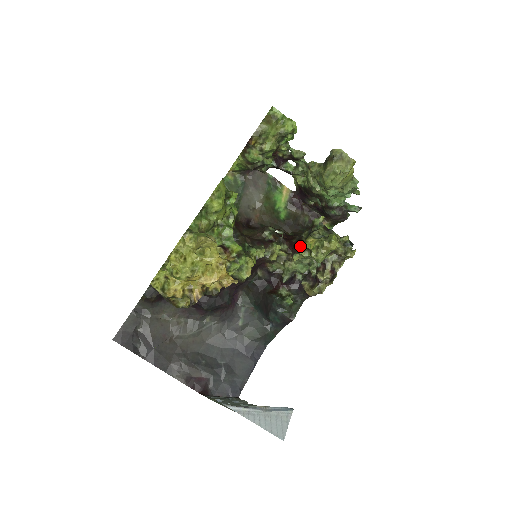
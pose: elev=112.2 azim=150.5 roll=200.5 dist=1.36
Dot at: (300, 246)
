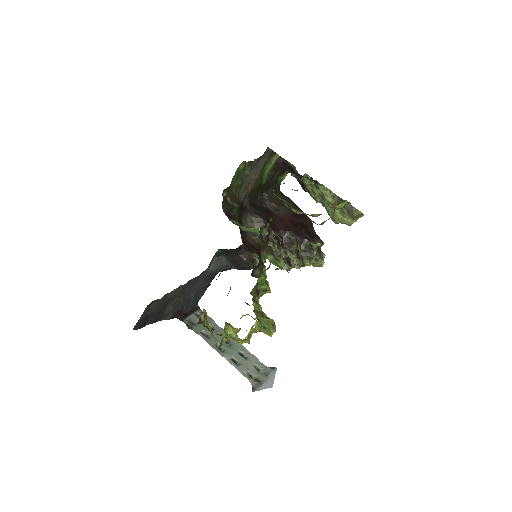
Dot at: (290, 248)
